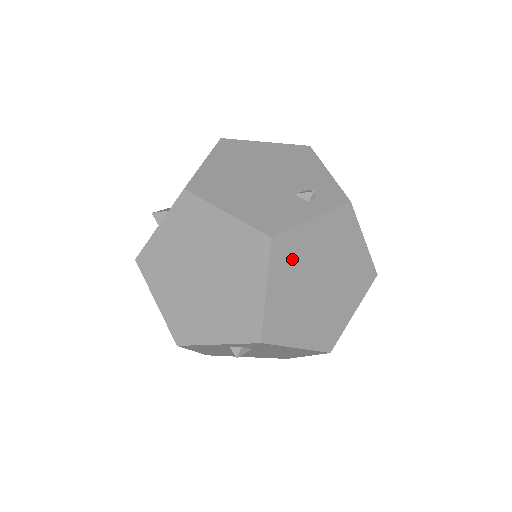
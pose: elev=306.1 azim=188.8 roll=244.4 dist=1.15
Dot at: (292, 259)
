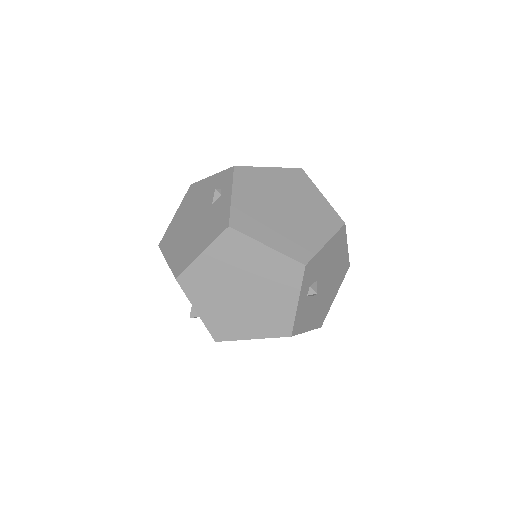
Dot at: (253, 220)
